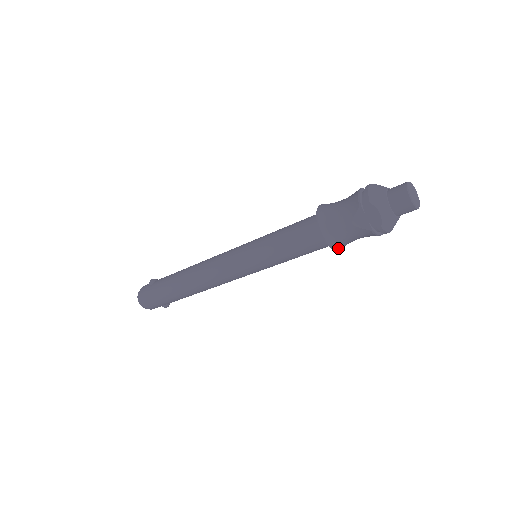
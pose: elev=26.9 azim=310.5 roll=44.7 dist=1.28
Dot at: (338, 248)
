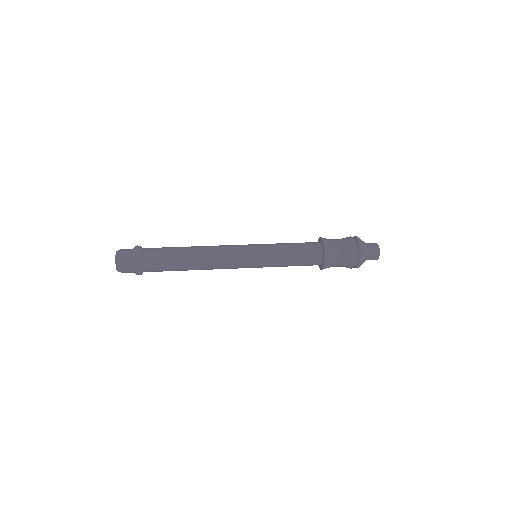
Dot at: (325, 268)
